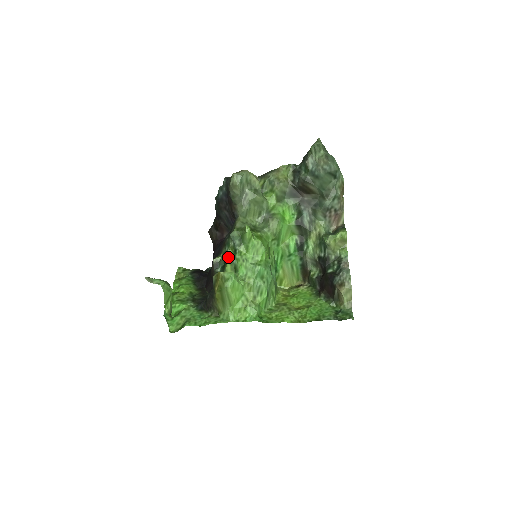
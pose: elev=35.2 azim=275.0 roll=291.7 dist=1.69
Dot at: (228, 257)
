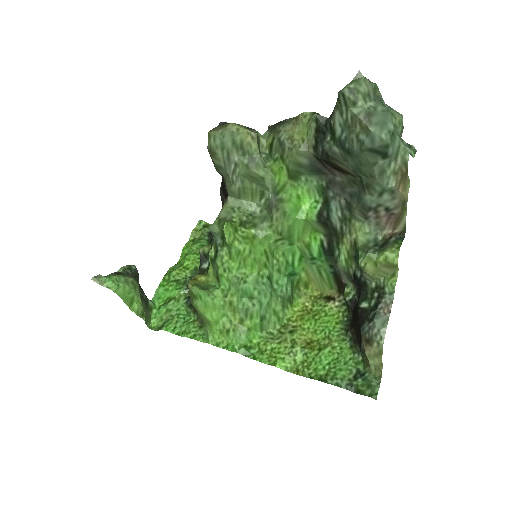
Dot at: (209, 257)
